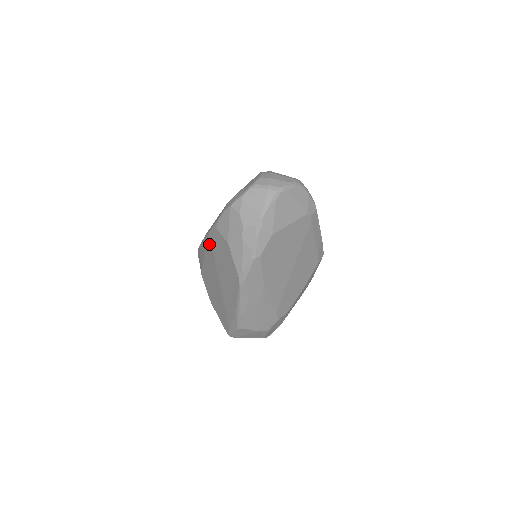
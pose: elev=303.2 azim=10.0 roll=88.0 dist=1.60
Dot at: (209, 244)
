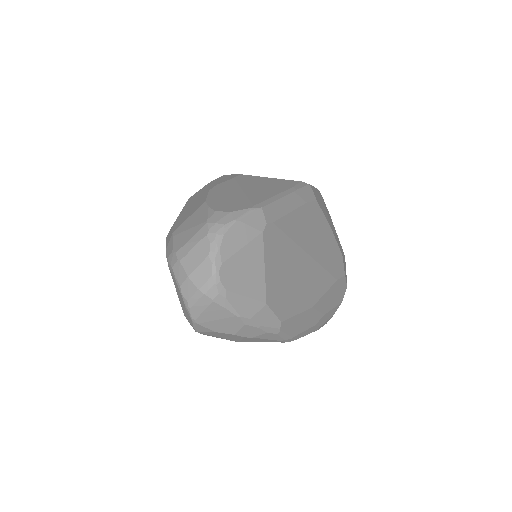
Dot at: occluded
